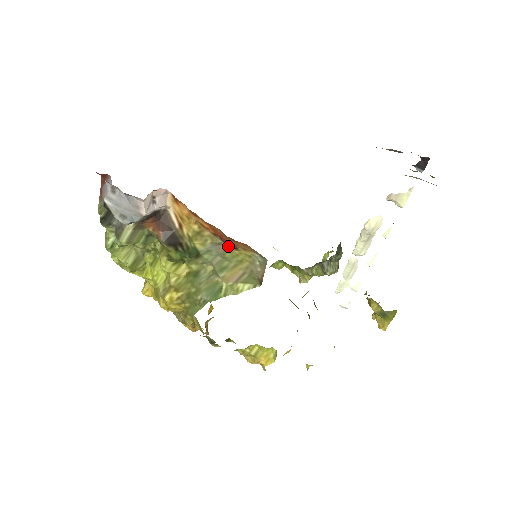
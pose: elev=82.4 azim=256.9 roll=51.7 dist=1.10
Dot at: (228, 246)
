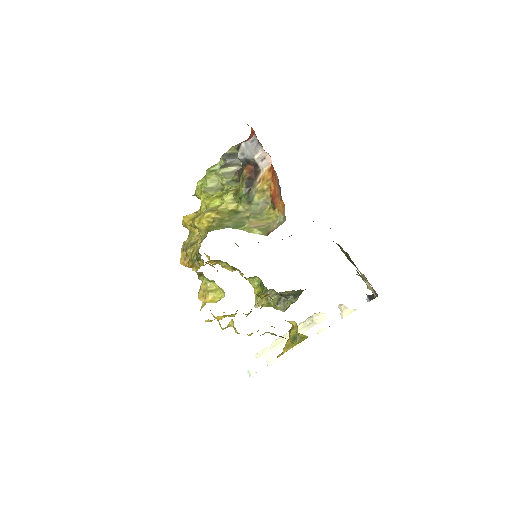
Dot at: (271, 206)
